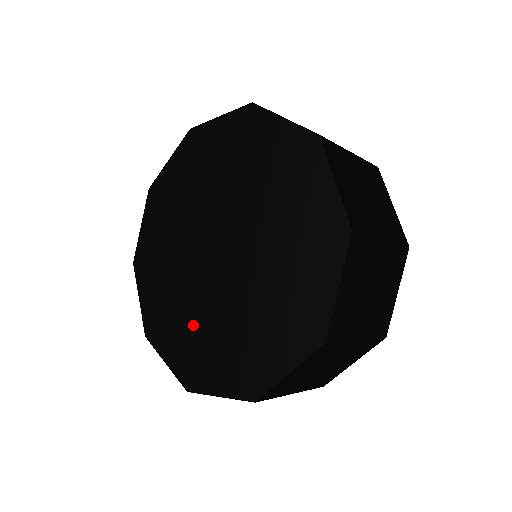
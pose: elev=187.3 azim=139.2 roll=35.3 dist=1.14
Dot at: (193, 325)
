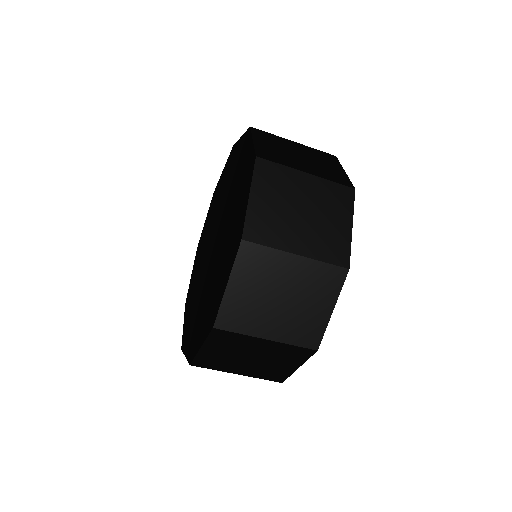
Dot at: (195, 300)
